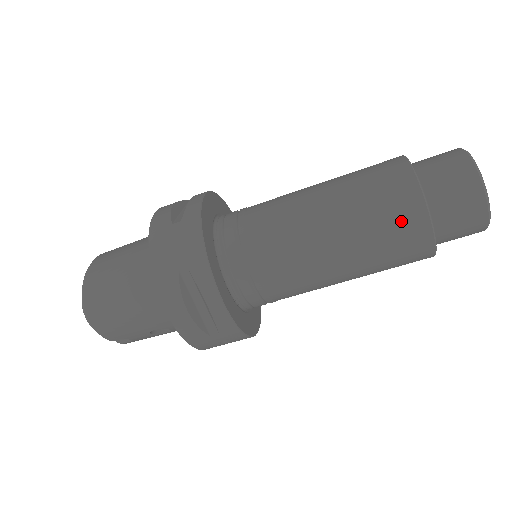
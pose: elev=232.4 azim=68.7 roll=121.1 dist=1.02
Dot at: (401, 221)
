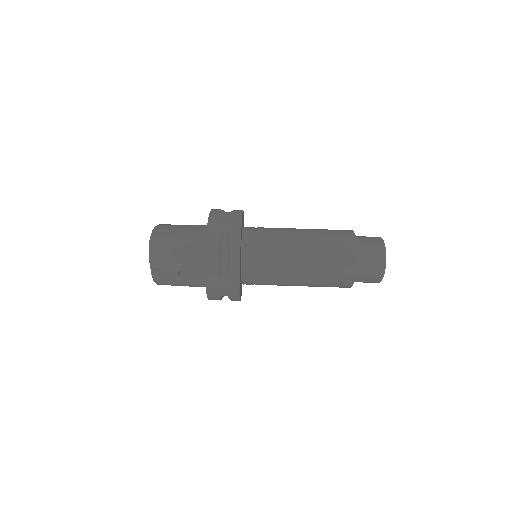
Dot at: (343, 251)
